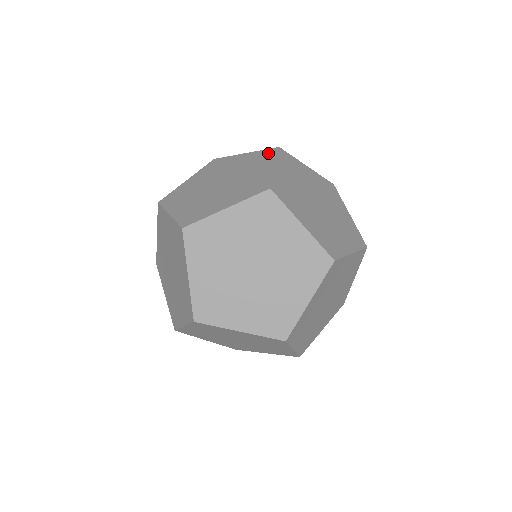
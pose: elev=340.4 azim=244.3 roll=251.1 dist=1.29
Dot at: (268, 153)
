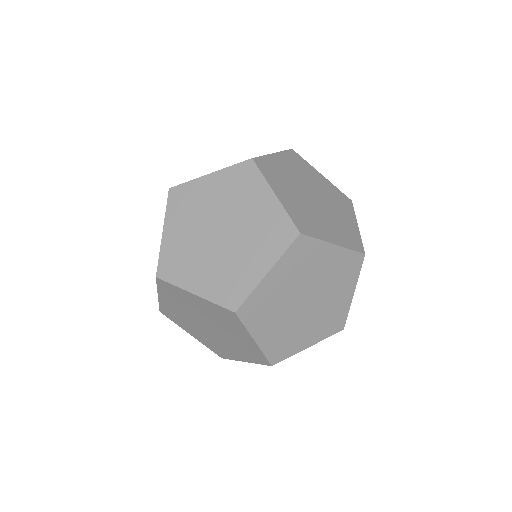
Dot at: (355, 263)
